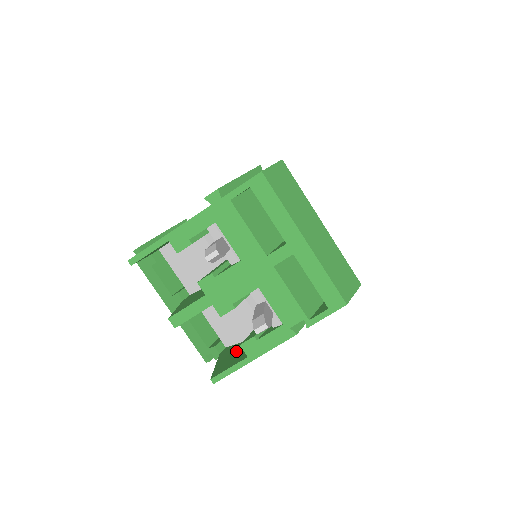
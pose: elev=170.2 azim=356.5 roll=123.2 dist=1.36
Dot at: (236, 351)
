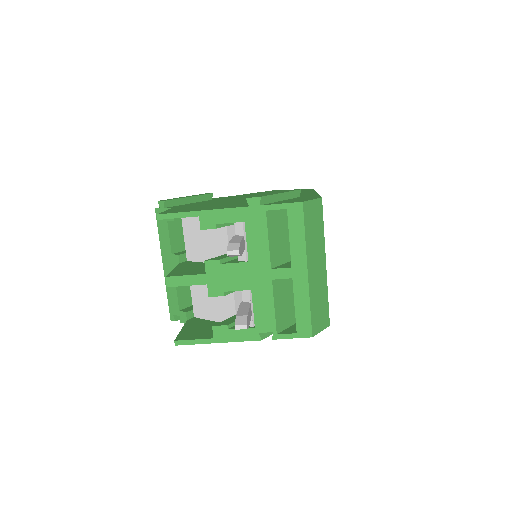
Dot at: (204, 326)
